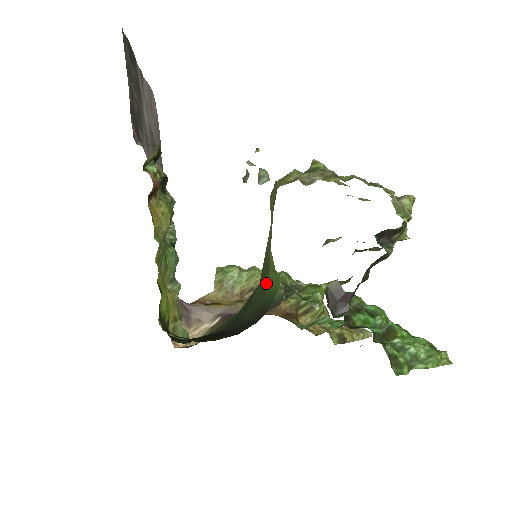
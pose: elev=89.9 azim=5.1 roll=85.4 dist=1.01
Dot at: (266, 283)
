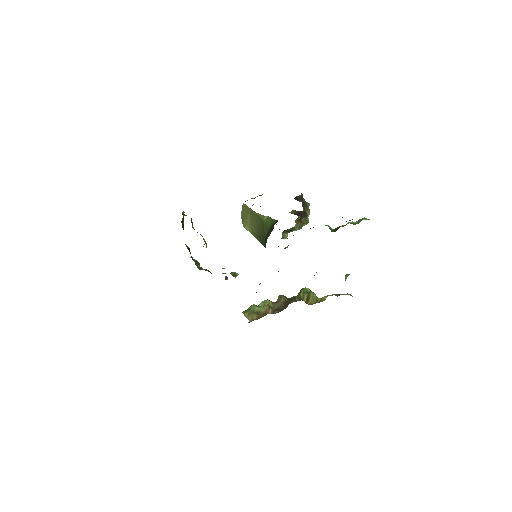
Dot at: (266, 226)
